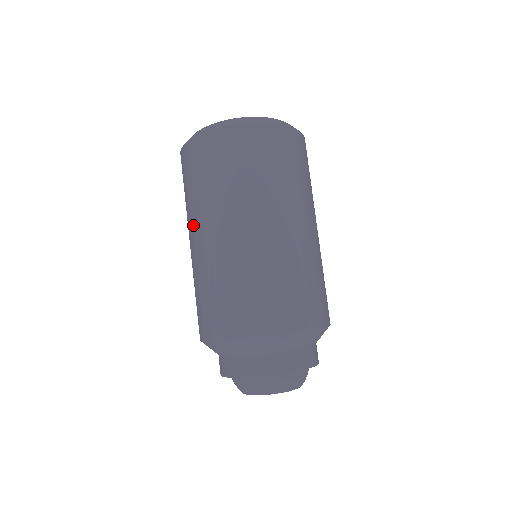
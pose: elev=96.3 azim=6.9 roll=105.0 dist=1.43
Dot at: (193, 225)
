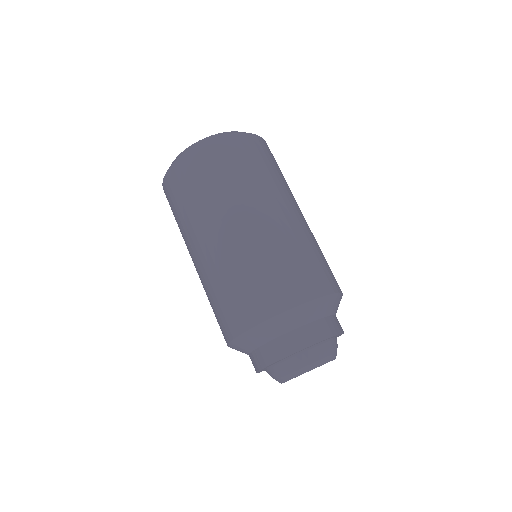
Dot at: occluded
